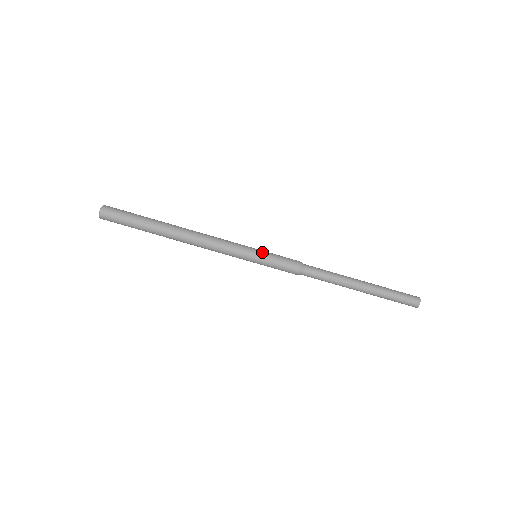
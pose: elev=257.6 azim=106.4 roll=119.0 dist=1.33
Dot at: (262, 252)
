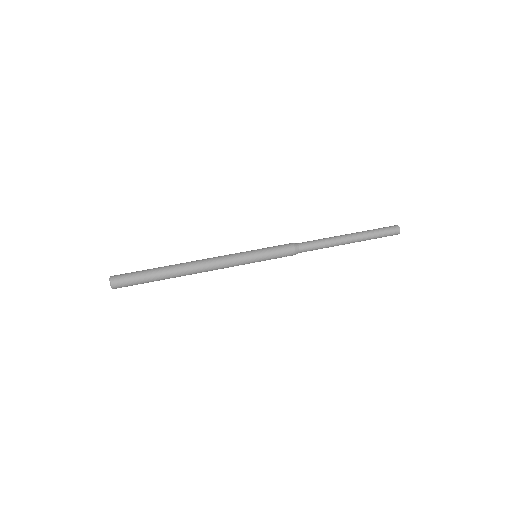
Dot at: (258, 249)
